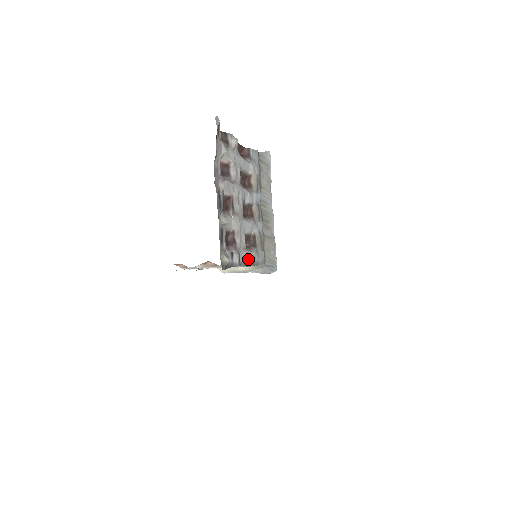
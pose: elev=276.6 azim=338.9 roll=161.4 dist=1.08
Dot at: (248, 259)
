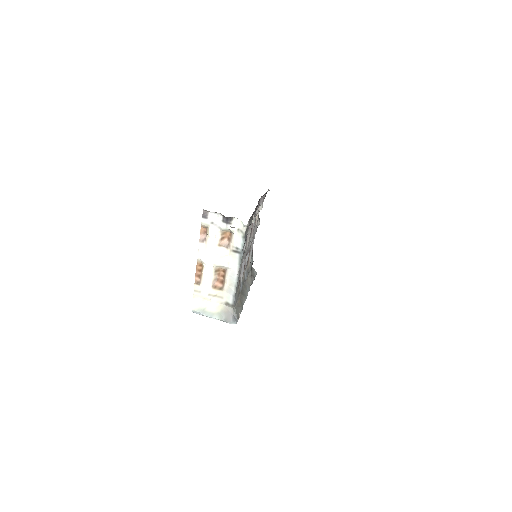
Dot at: (240, 271)
